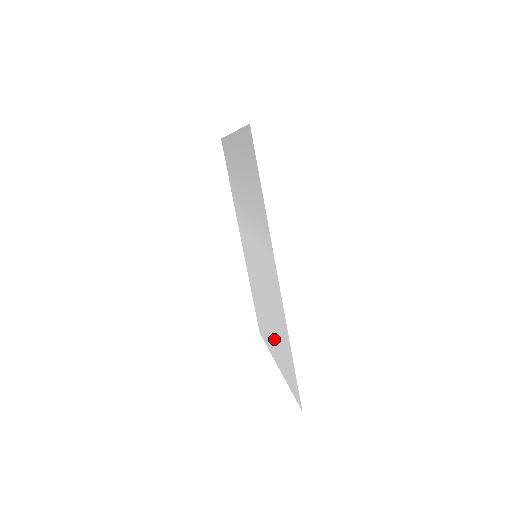
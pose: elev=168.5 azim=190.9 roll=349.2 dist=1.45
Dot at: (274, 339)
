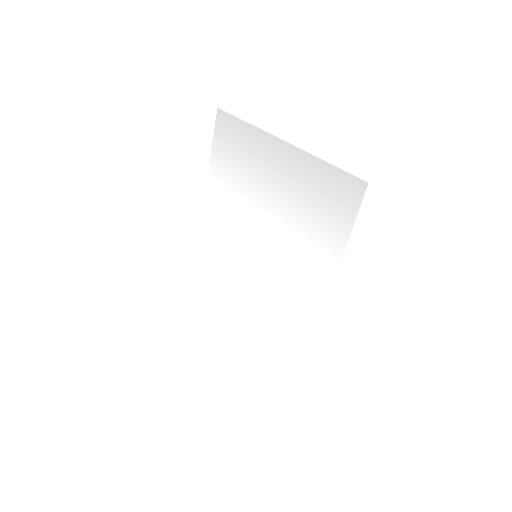
Dot at: (250, 328)
